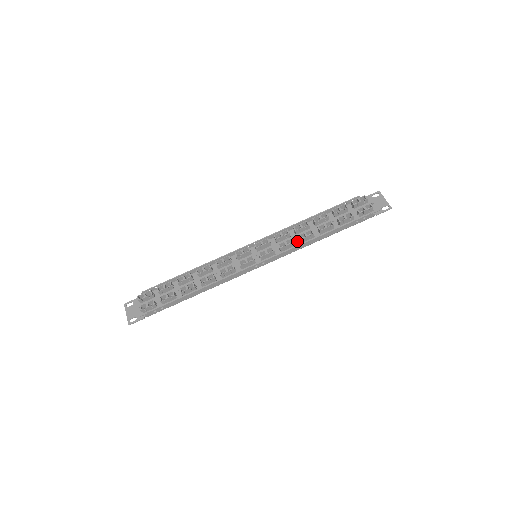
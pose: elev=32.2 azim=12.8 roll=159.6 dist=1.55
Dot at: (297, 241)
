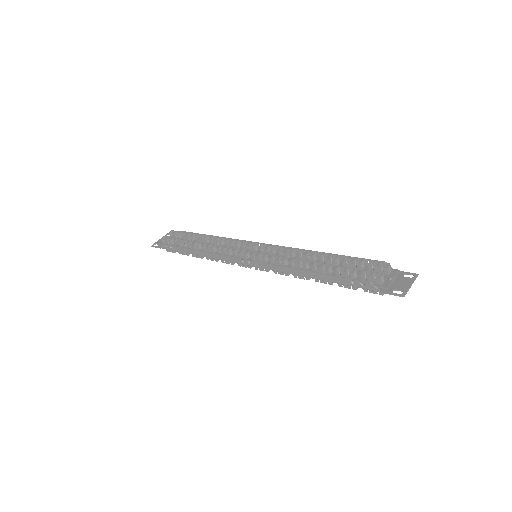
Dot at: occluded
